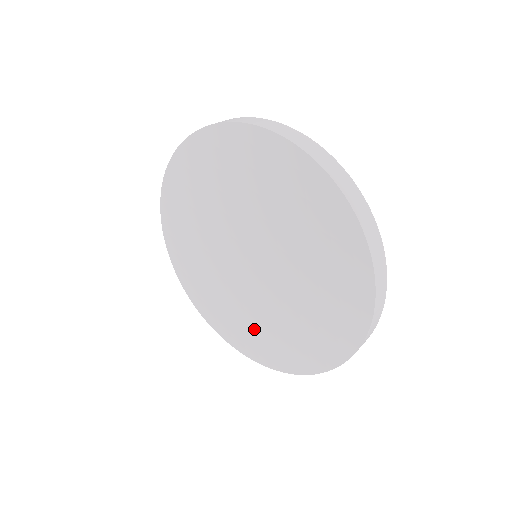
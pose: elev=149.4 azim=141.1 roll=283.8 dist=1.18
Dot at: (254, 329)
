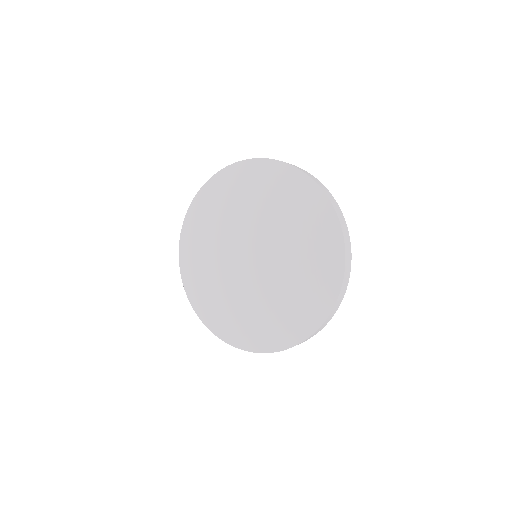
Dot at: (297, 288)
